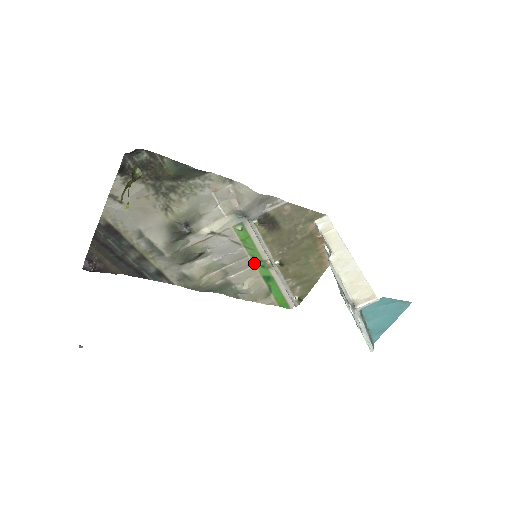
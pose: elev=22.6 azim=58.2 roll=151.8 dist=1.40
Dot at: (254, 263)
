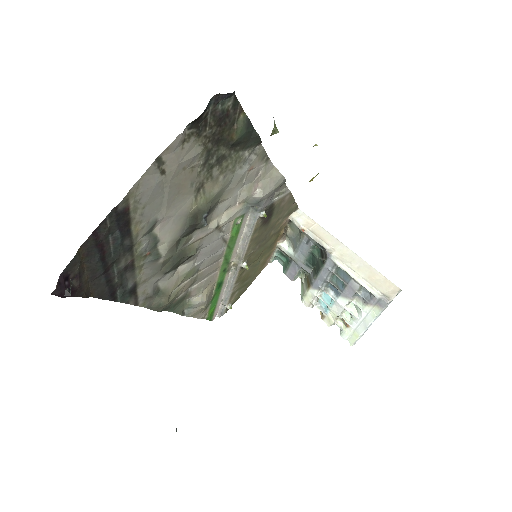
Dot at: (221, 266)
